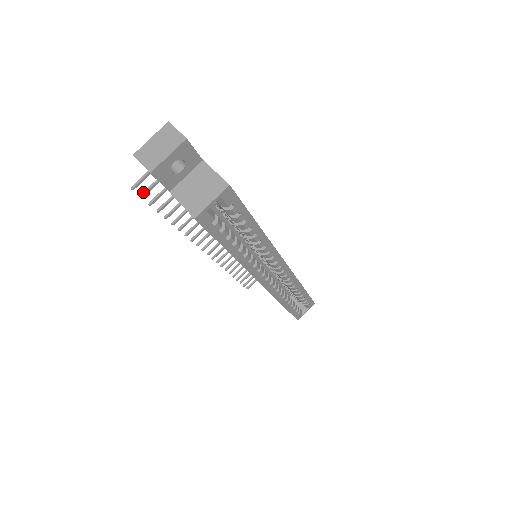
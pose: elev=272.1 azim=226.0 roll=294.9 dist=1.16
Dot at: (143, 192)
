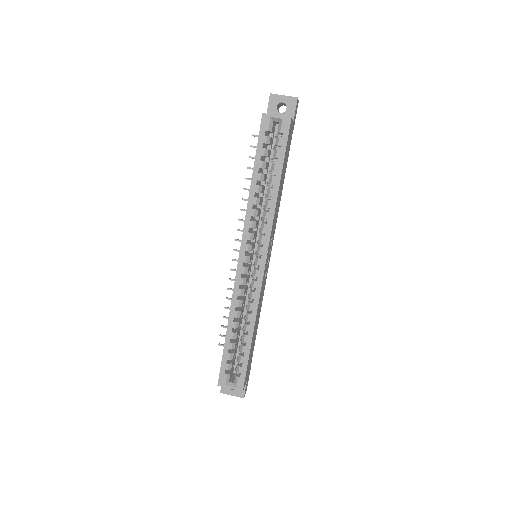
Dot at: (254, 146)
